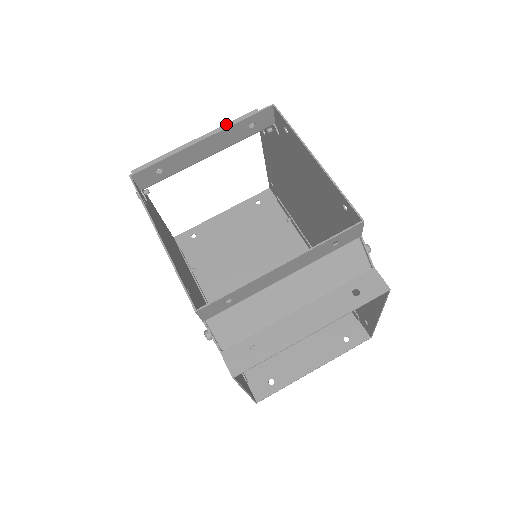
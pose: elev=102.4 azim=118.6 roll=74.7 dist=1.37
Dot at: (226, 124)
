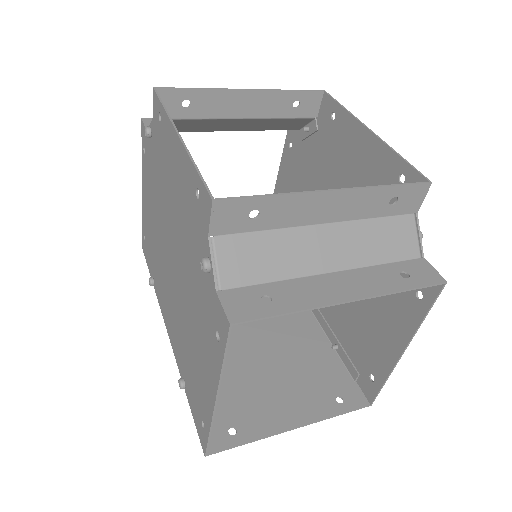
Dot at: occluded
